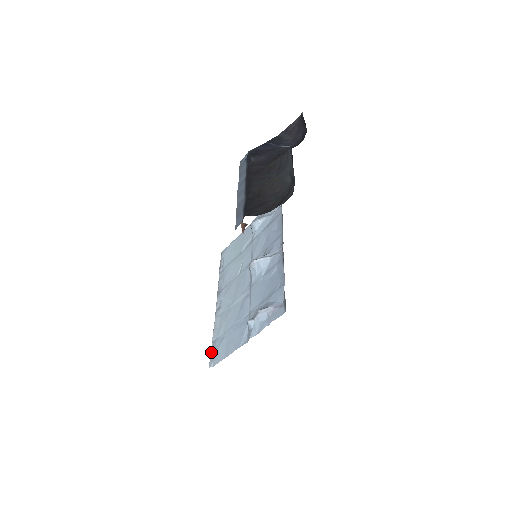
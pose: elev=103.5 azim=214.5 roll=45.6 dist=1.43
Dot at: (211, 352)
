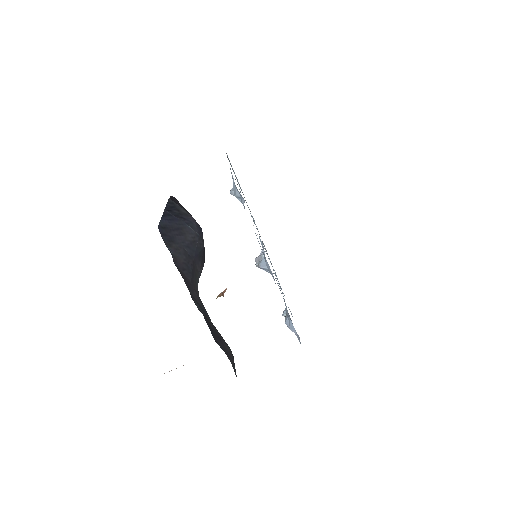
Dot at: occluded
